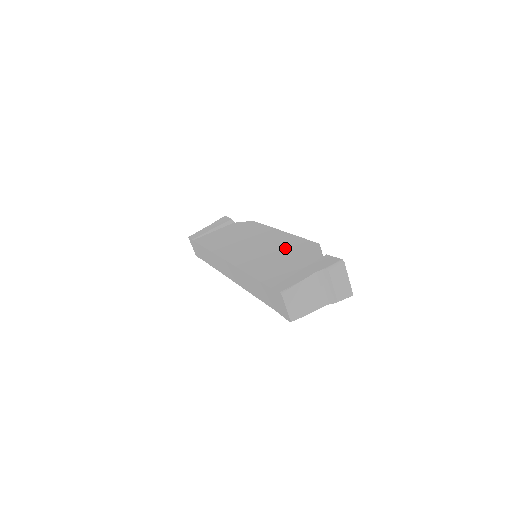
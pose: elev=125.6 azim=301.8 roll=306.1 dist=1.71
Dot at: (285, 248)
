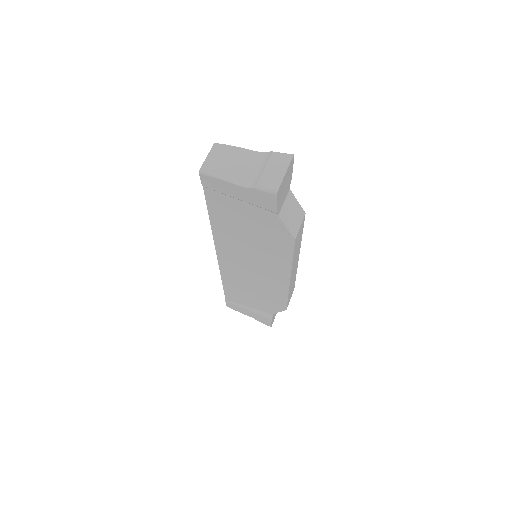
Dot at: occluded
